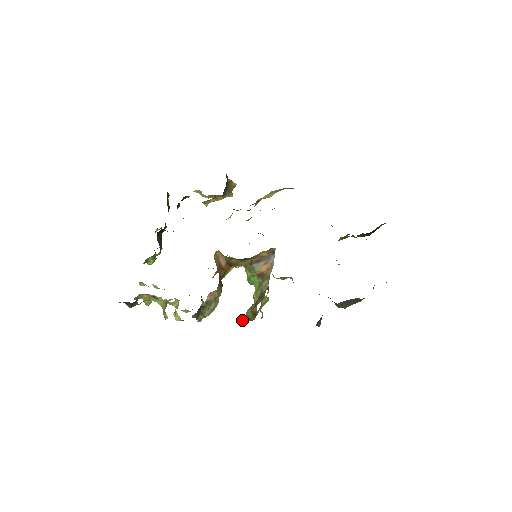
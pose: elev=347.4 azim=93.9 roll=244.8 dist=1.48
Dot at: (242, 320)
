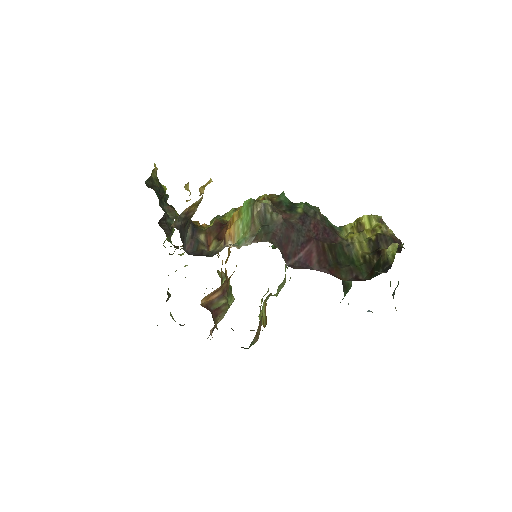
Dot at: occluded
